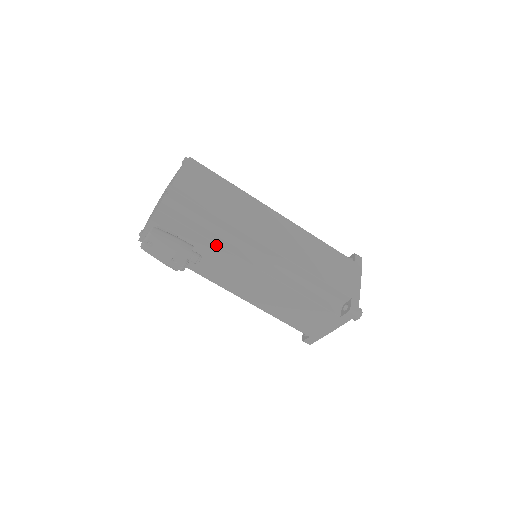
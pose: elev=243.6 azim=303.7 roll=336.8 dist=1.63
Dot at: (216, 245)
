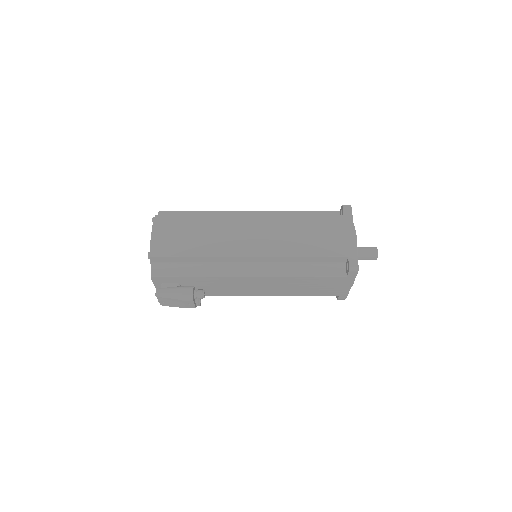
Dot at: (209, 277)
